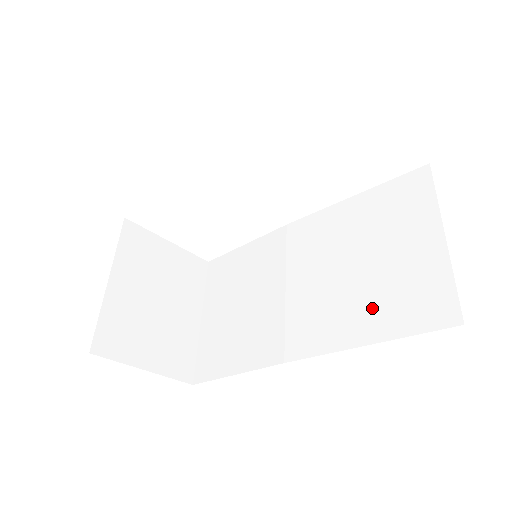
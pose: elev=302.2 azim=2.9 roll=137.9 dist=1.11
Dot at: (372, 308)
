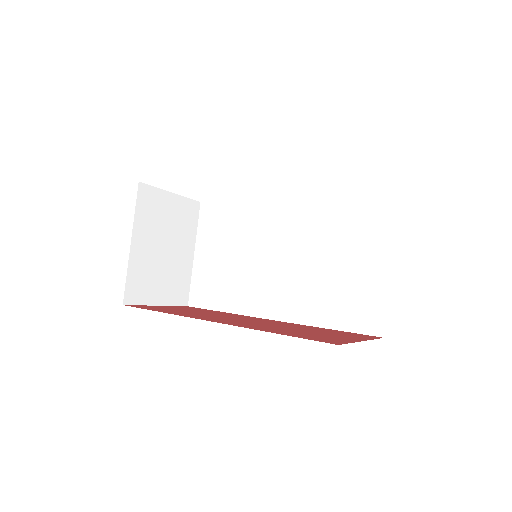
Dot at: (330, 304)
